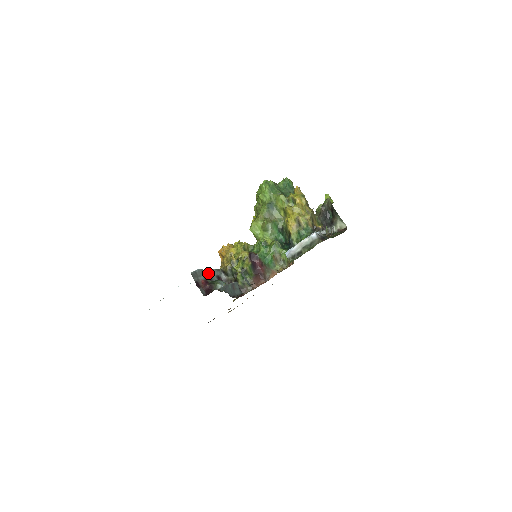
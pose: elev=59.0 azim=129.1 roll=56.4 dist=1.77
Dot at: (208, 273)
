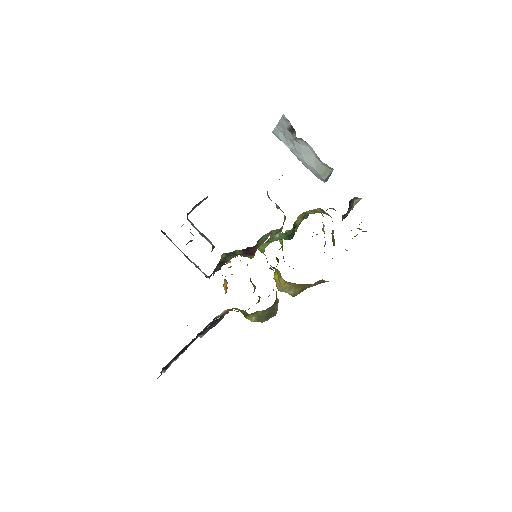
Dot at: (191, 262)
